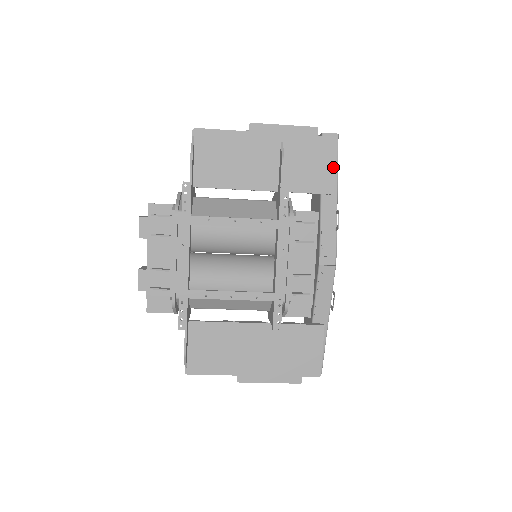
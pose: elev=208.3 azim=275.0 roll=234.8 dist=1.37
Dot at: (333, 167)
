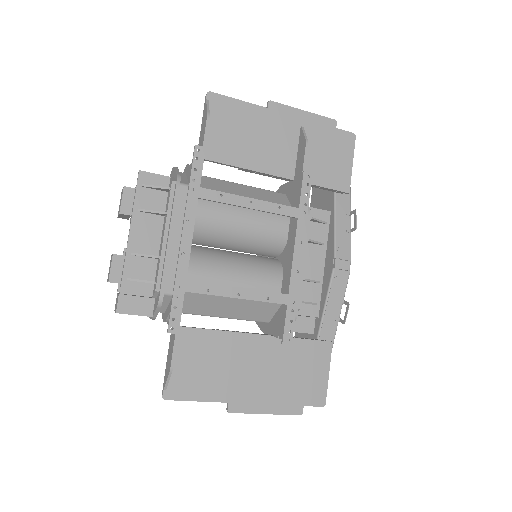
Dot at: (350, 164)
